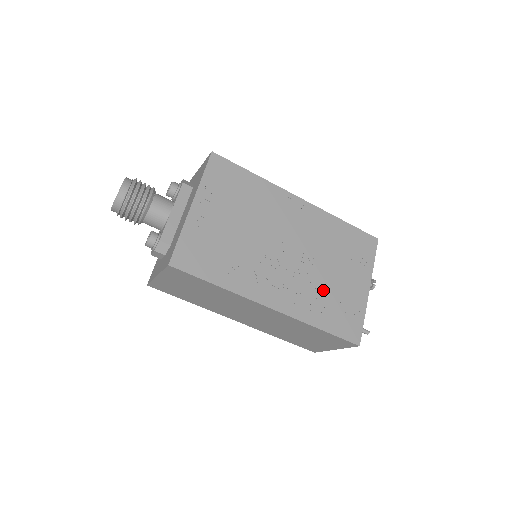
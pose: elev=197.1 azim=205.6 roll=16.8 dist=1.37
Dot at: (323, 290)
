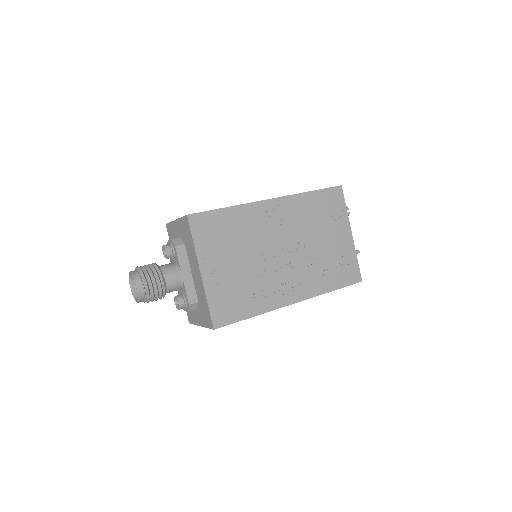
Dot at: (321, 261)
